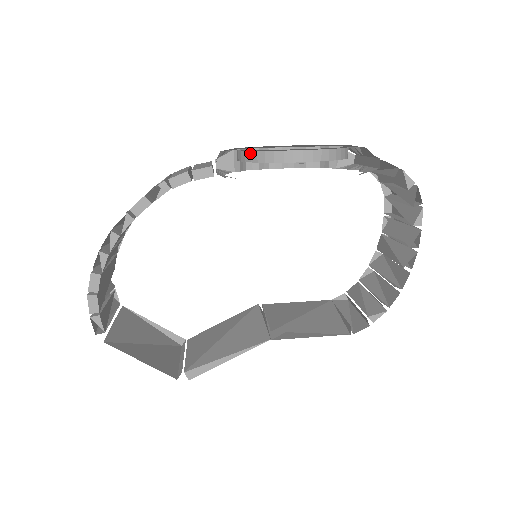
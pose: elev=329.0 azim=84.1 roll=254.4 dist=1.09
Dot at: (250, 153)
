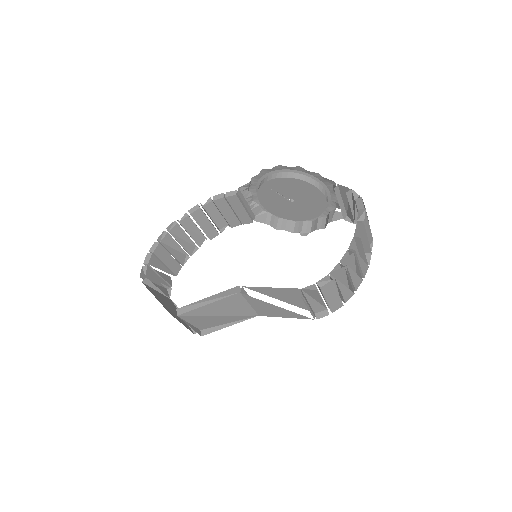
Dot at: (259, 185)
